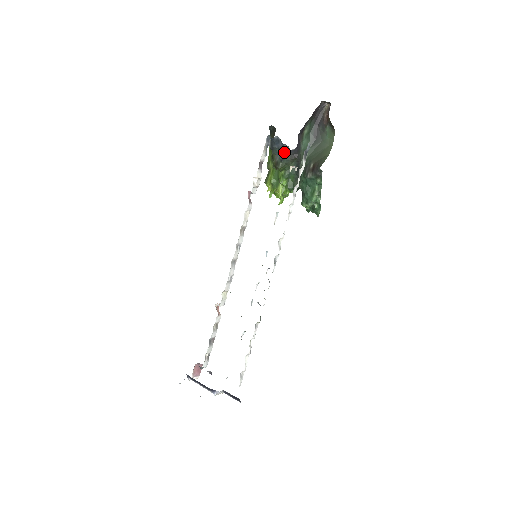
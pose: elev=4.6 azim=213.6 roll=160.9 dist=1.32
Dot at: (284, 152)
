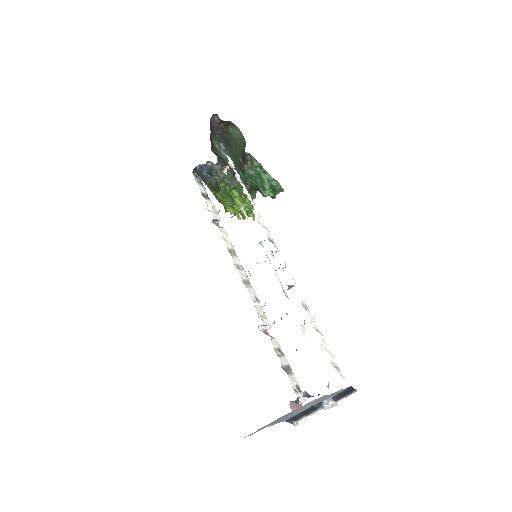
Dot at: (212, 170)
